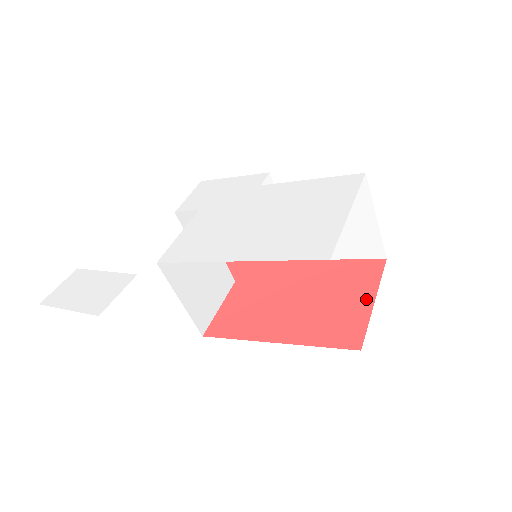
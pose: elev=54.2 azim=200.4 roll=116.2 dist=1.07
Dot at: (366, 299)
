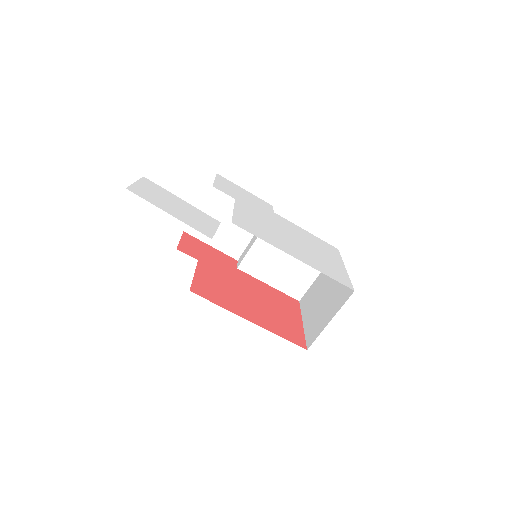
Dot at: (298, 320)
